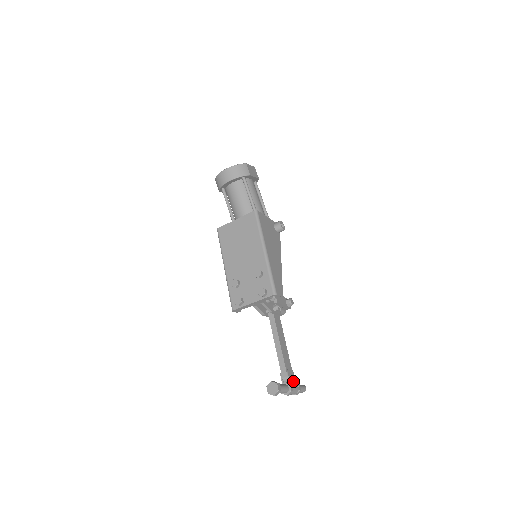
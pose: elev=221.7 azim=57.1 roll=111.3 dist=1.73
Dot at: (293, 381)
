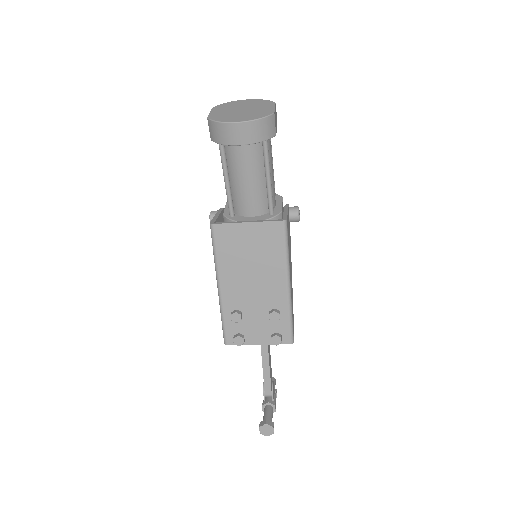
Dot at: (274, 393)
